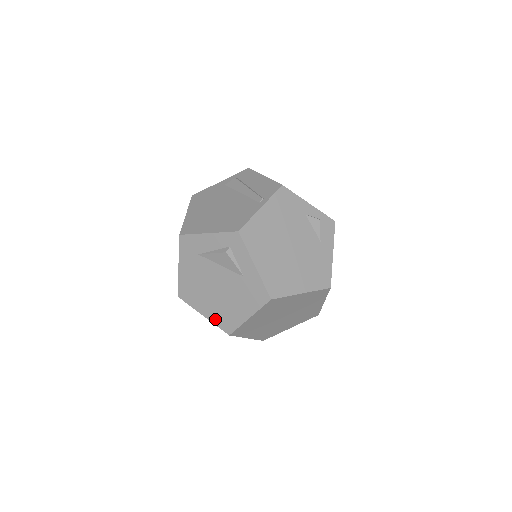
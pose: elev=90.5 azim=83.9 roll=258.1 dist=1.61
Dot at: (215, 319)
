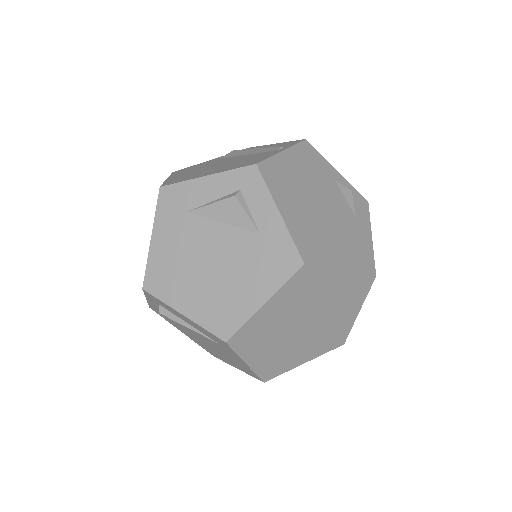
Dot at: (203, 317)
